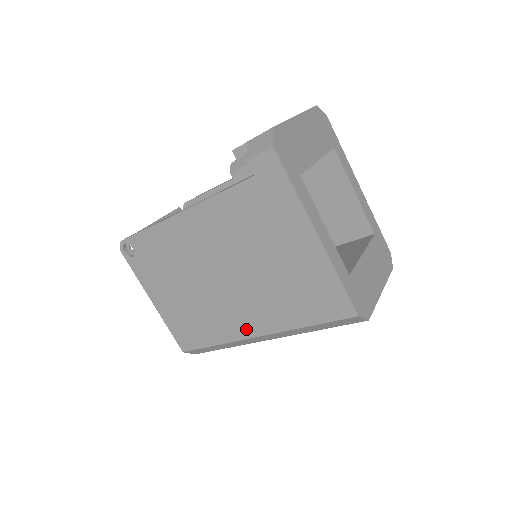
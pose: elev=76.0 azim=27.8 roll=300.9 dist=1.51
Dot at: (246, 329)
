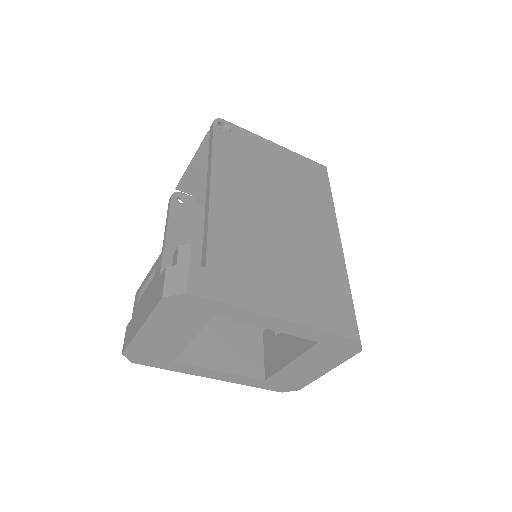
Dot at: occluded
